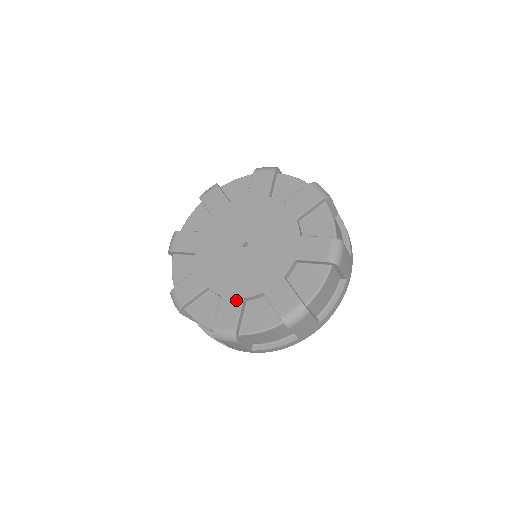
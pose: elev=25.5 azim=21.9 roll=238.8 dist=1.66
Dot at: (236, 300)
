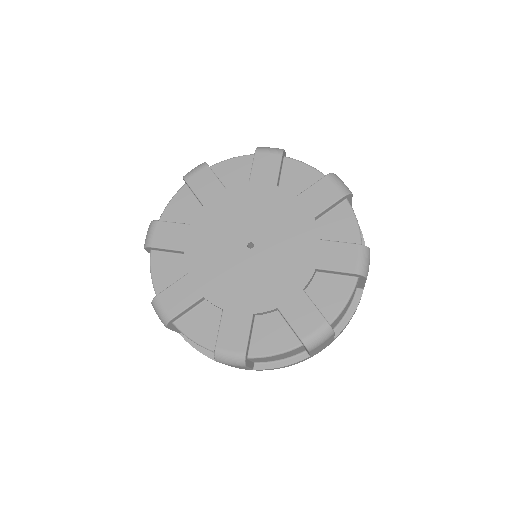
Dot at: (243, 316)
